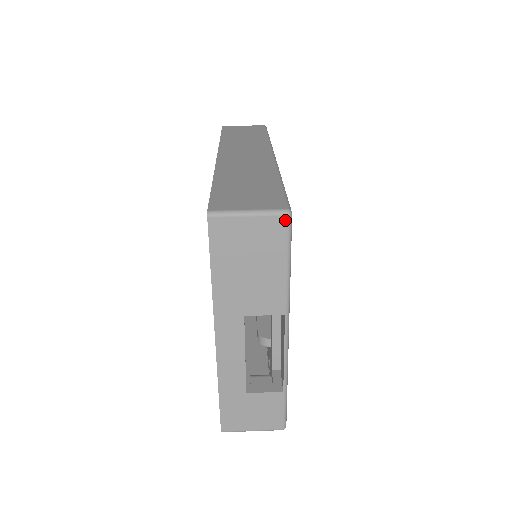
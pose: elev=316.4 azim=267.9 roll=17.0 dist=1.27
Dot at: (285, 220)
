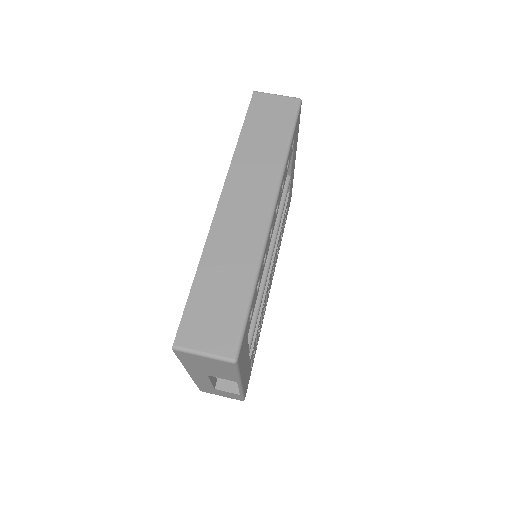
Dot at: (231, 364)
